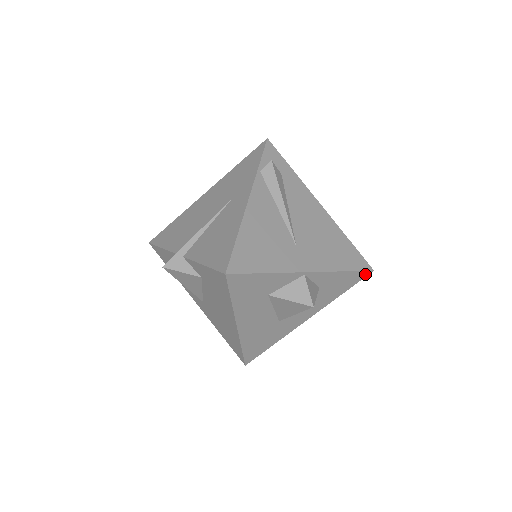
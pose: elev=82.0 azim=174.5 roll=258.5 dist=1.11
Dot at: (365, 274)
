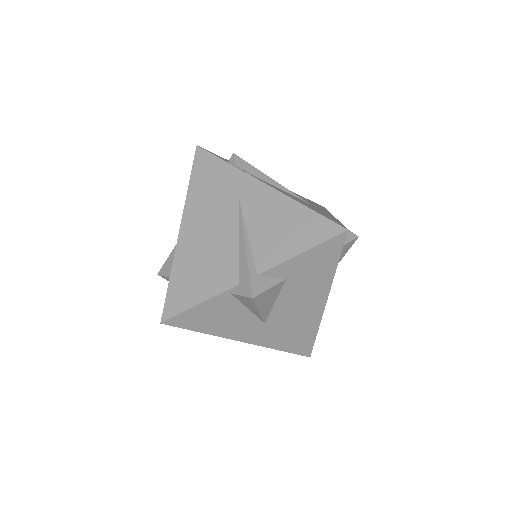
Dot at: occluded
